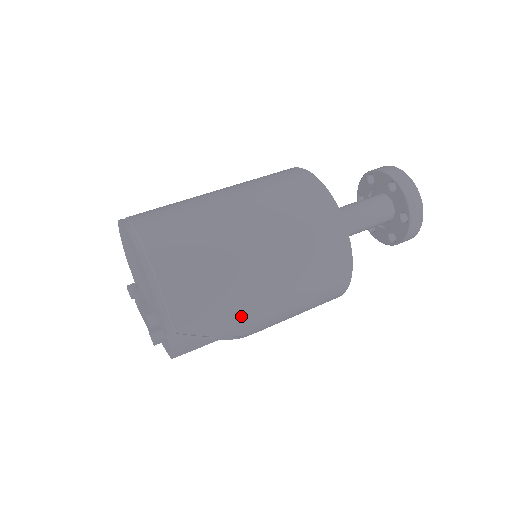
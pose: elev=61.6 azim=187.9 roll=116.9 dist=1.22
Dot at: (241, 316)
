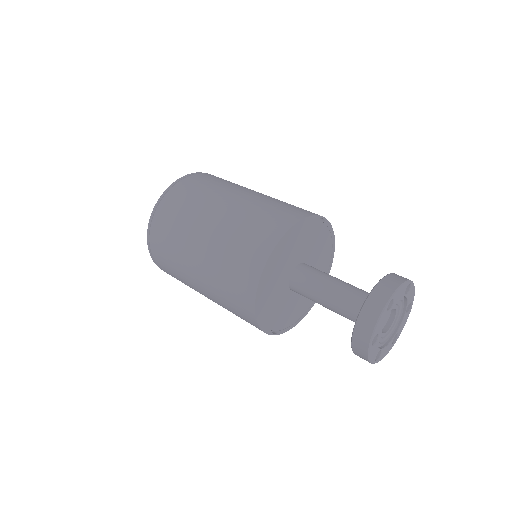
Dot at: occluded
